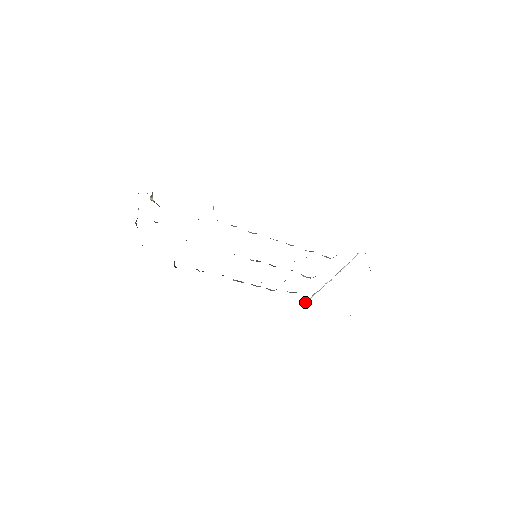
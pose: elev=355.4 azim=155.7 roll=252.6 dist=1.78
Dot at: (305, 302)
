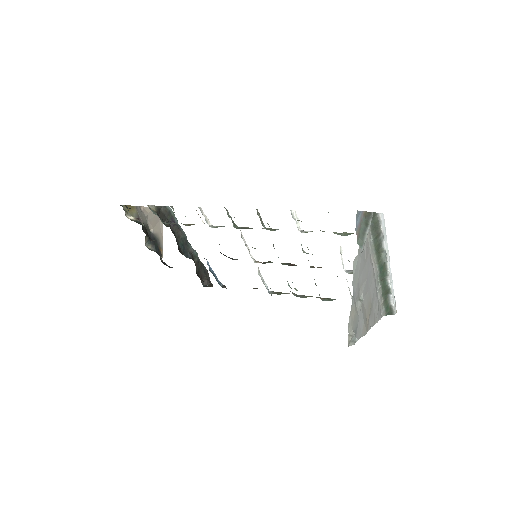
Dot at: (390, 313)
